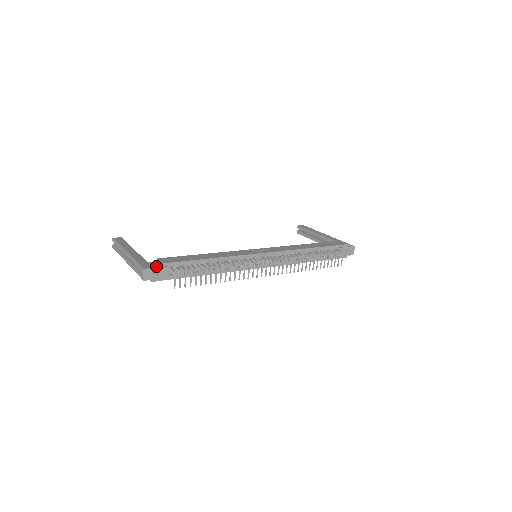
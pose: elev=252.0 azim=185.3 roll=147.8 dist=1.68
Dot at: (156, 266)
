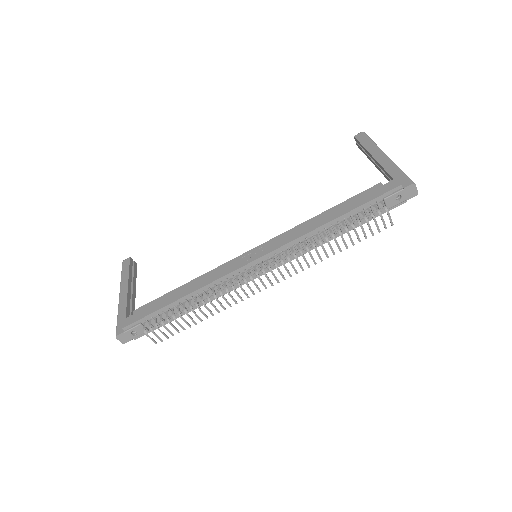
Dot at: (128, 328)
